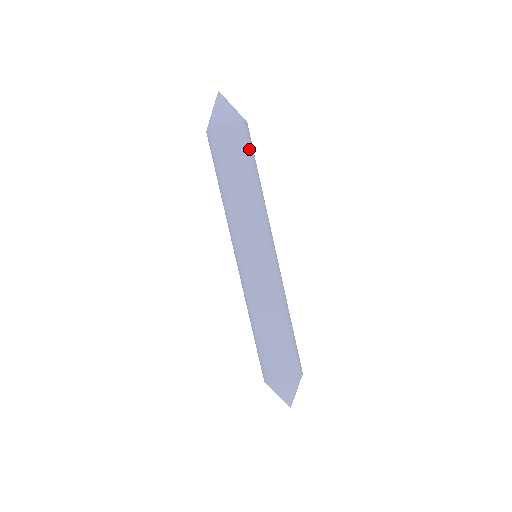
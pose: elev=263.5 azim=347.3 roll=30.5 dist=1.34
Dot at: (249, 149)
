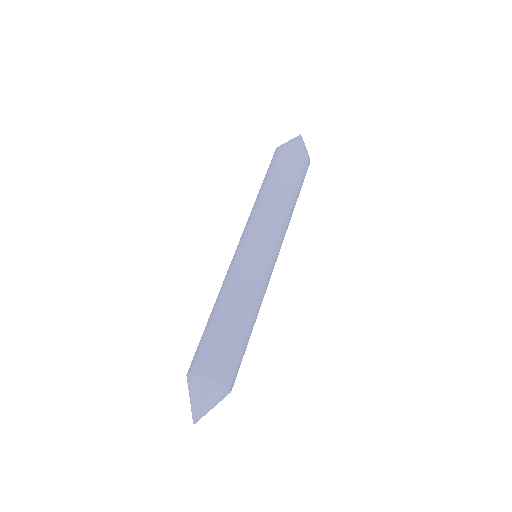
Dot at: (287, 164)
